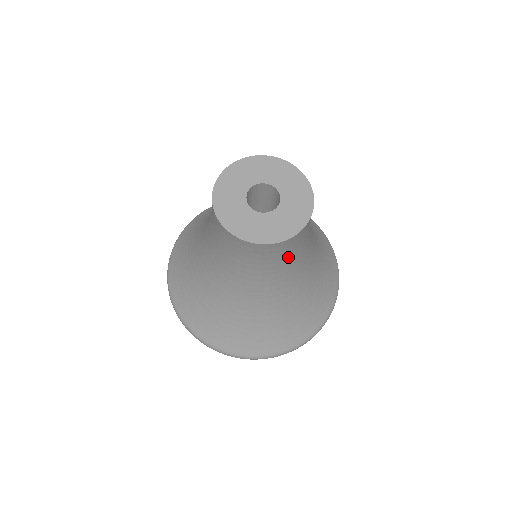
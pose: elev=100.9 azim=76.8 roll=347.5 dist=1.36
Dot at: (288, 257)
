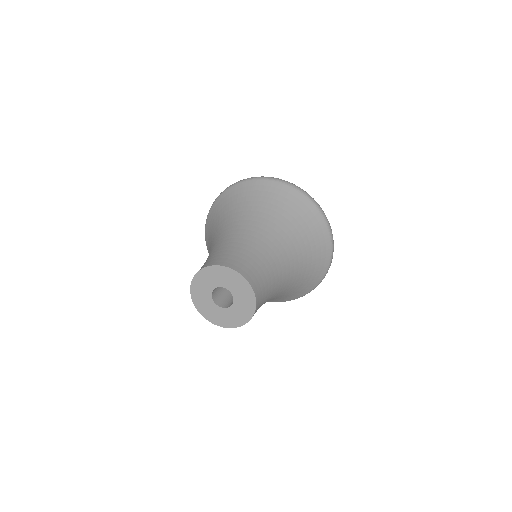
Dot at: occluded
